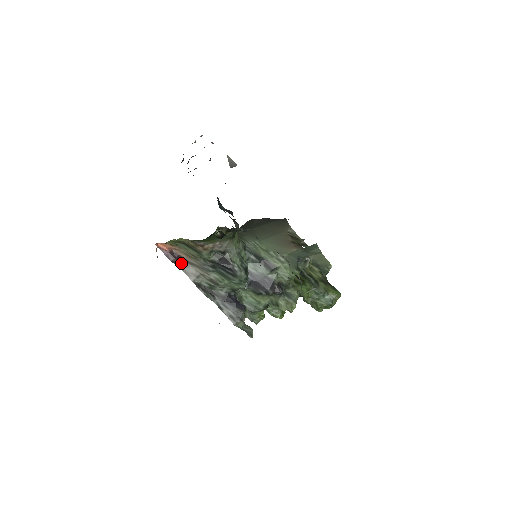
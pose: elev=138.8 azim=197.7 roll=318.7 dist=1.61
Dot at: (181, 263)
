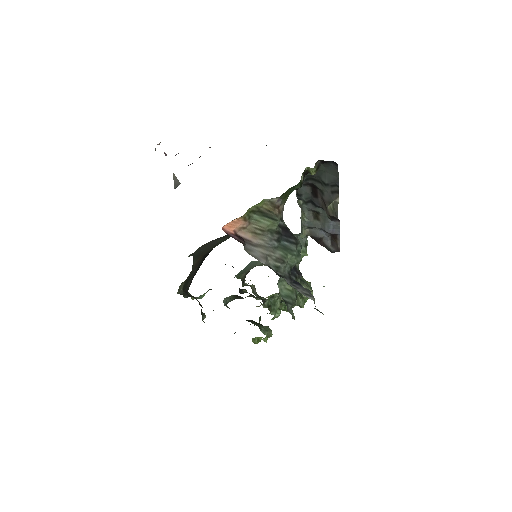
Dot at: (247, 248)
